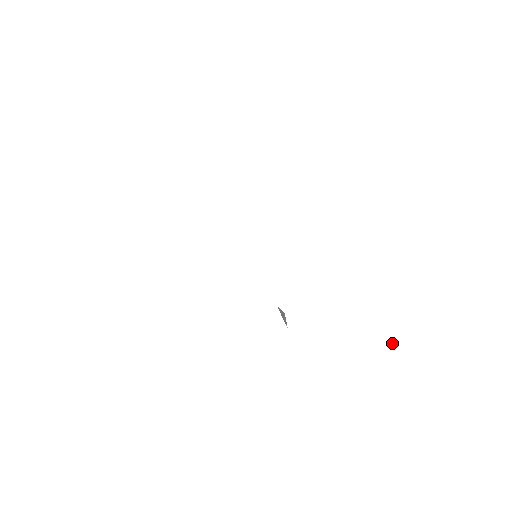
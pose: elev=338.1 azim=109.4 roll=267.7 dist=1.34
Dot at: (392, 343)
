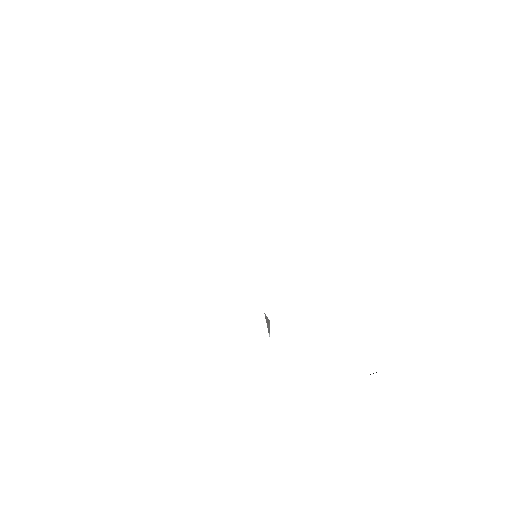
Dot at: occluded
